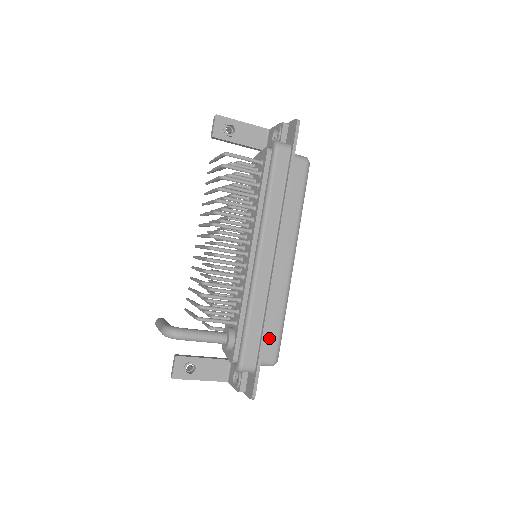
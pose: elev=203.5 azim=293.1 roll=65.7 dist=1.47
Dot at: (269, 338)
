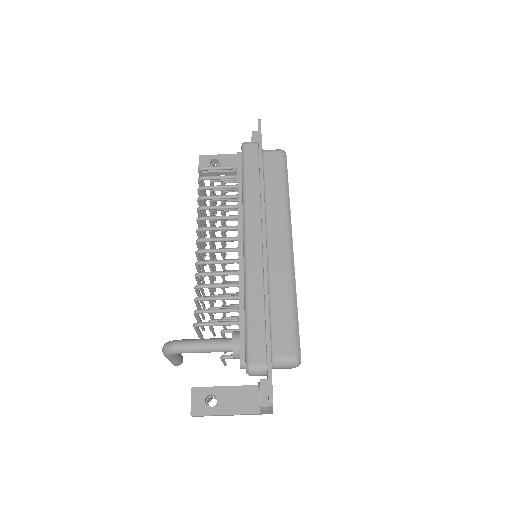
Dot at: (280, 329)
